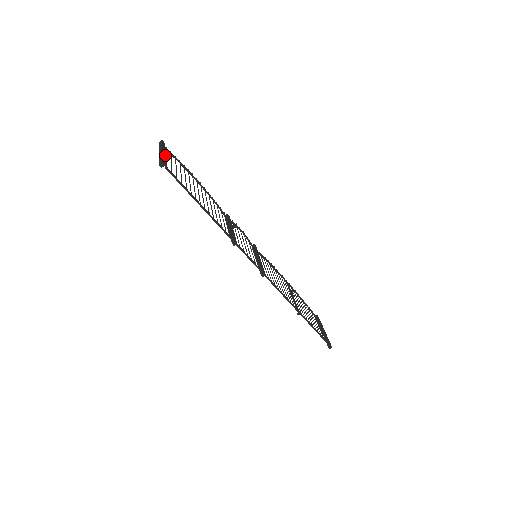
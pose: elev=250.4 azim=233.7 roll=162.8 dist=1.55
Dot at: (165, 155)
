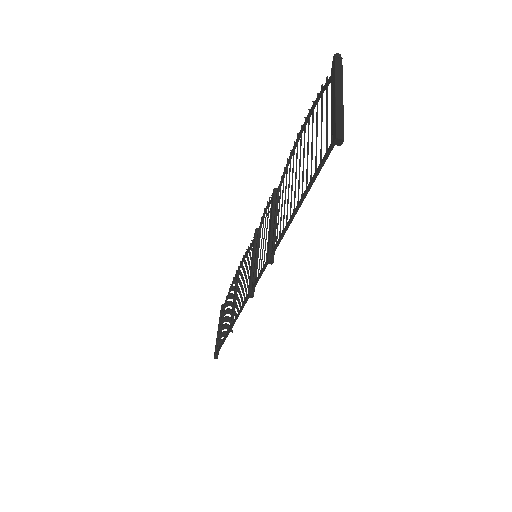
Dot at: occluded
